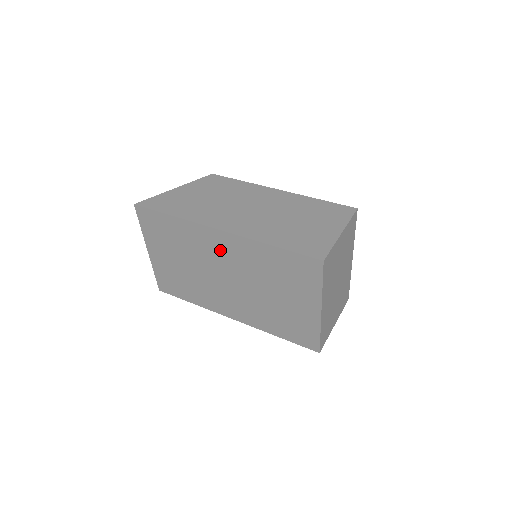
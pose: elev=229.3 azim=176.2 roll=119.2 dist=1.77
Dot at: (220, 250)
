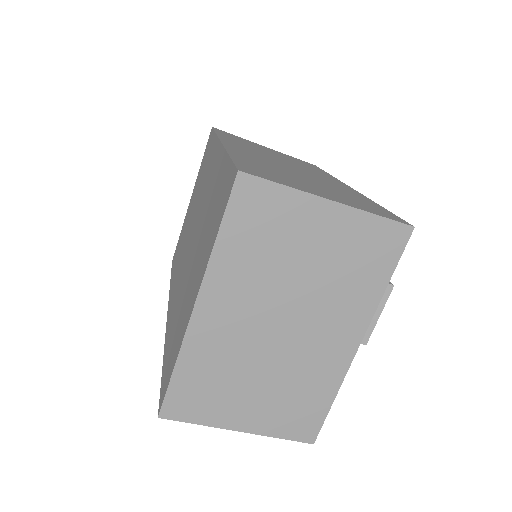
Dot at: (208, 179)
